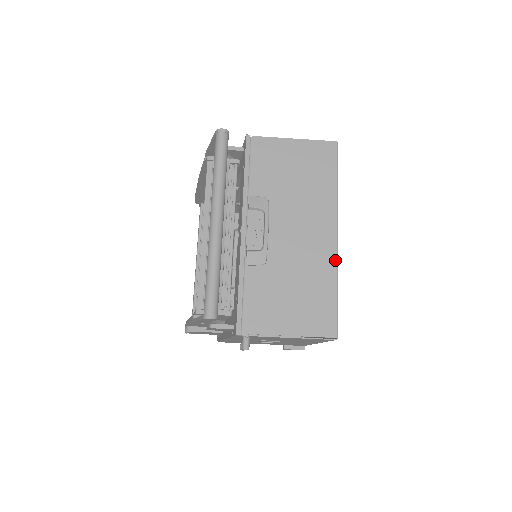
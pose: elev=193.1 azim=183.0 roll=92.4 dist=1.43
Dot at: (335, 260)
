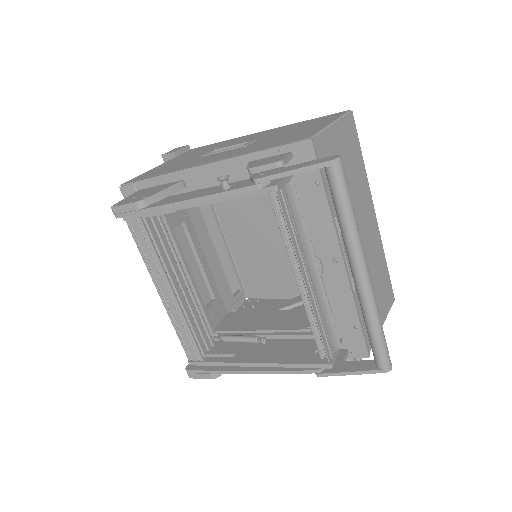
Dot at: (380, 238)
